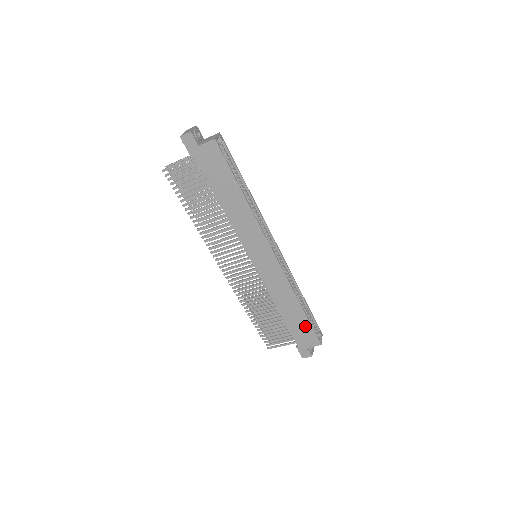
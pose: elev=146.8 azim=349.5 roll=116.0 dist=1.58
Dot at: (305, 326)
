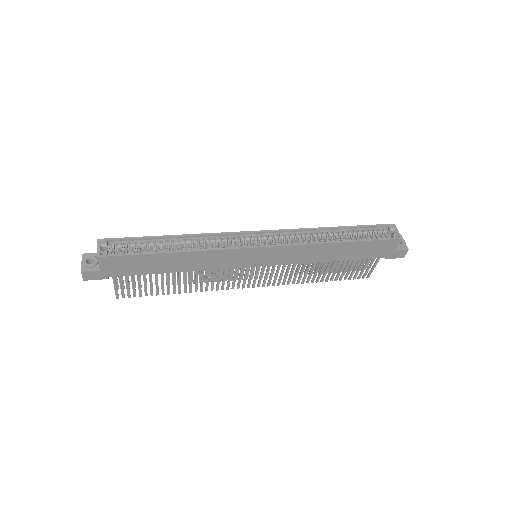
Dot at: (367, 246)
